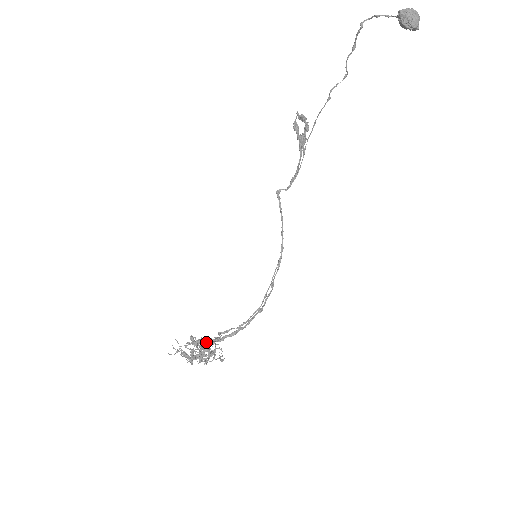
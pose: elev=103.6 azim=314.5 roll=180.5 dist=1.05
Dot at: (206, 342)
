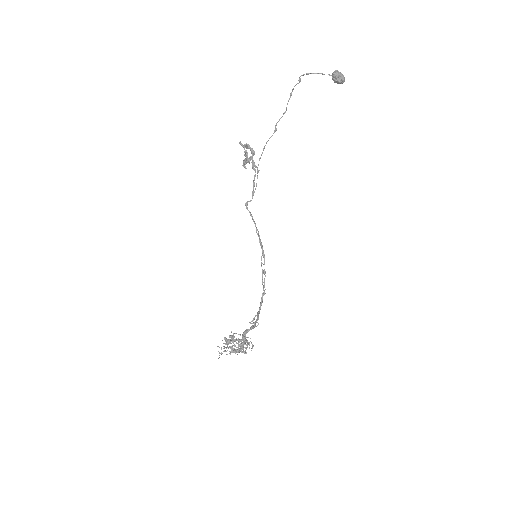
Dot at: occluded
